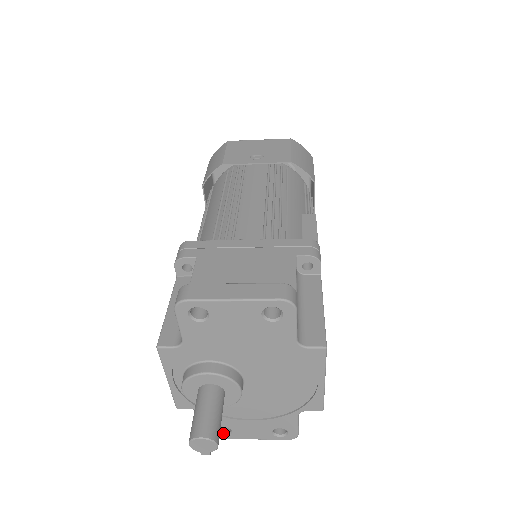
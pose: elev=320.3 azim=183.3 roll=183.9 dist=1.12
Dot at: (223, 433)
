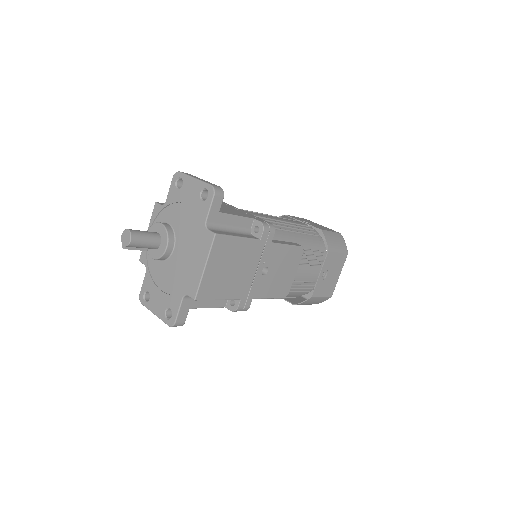
Dot at: (146, 300)
